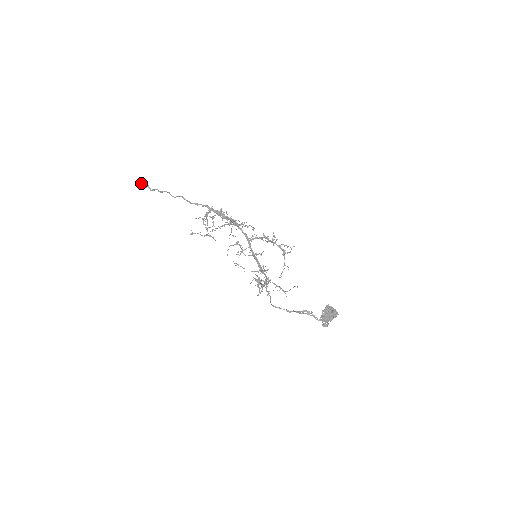
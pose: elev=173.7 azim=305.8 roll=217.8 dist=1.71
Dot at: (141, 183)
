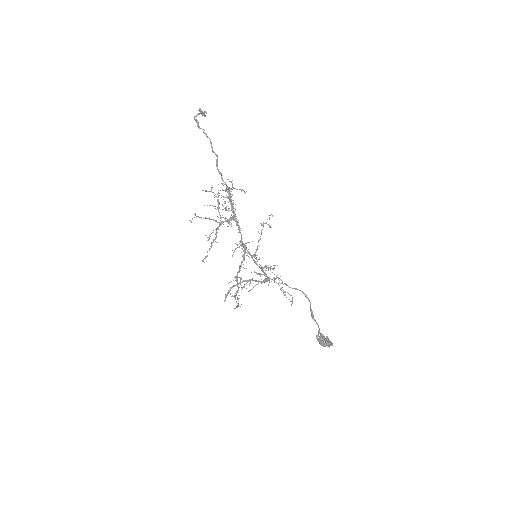
Dot at: occluded
